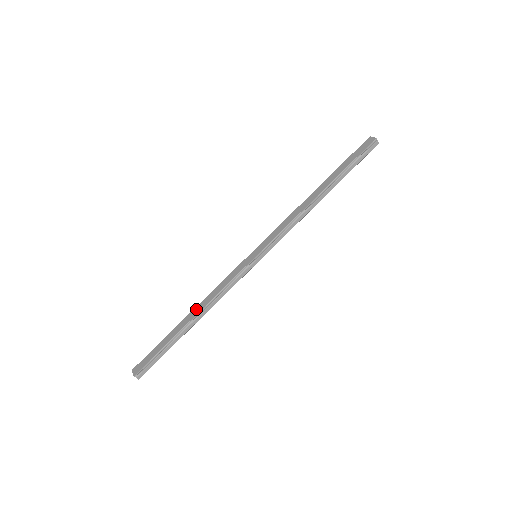
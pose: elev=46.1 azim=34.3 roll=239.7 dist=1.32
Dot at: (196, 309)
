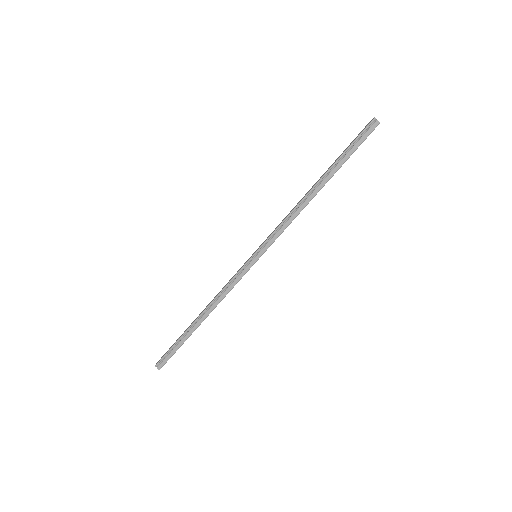
Dot at: (205, 308)
